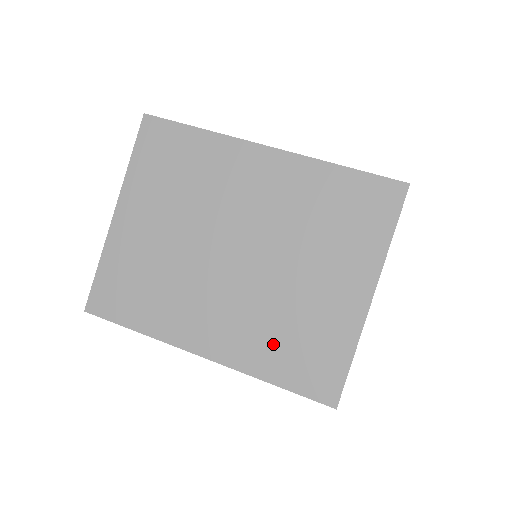
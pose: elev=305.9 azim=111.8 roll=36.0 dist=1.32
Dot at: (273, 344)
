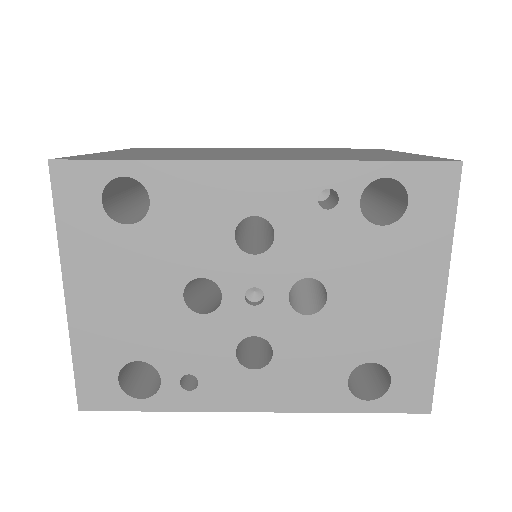
Dot at: (341, 157)
